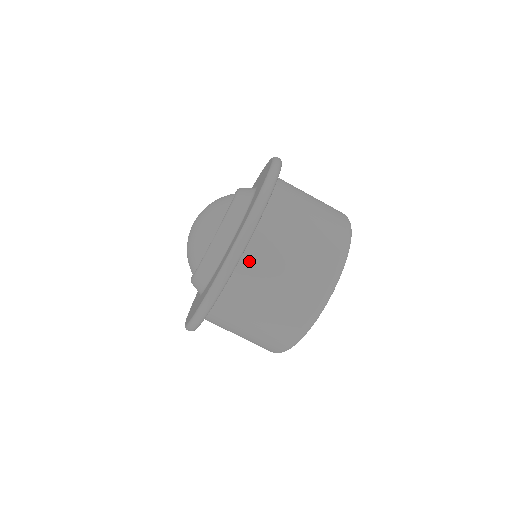
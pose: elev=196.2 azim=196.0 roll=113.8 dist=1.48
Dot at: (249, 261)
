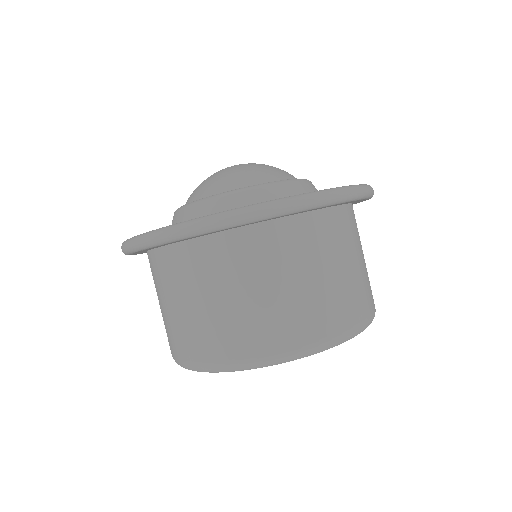
Dot at: (185, 254)
